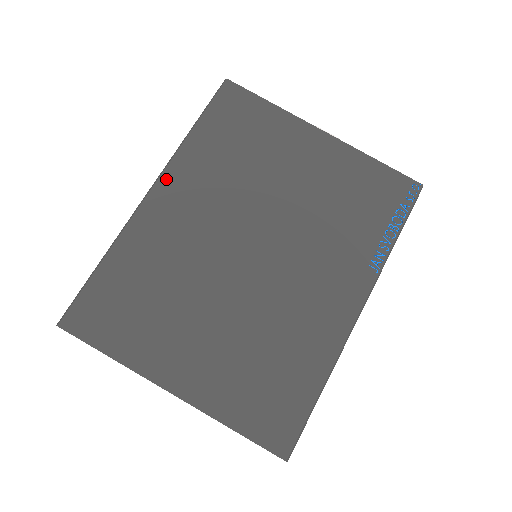
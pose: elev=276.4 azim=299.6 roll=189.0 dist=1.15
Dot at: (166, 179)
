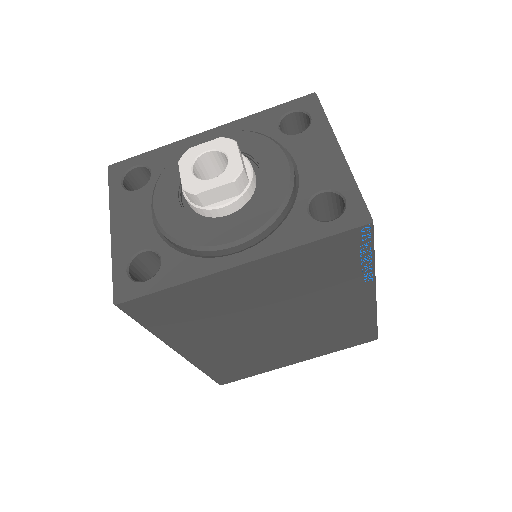
Dot at: (180, 348)
